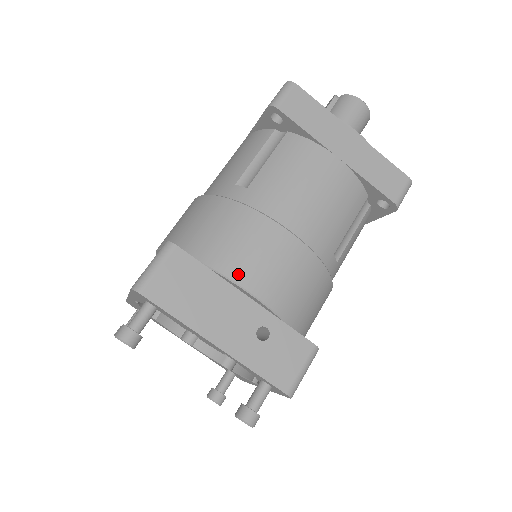
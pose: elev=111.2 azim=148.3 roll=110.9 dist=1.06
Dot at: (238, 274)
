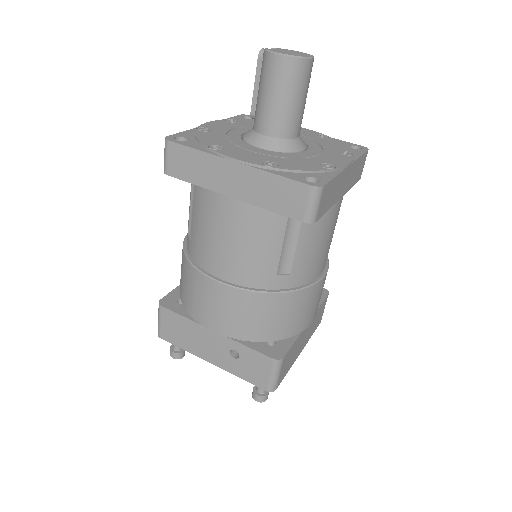
Dot at: (200, 319)
